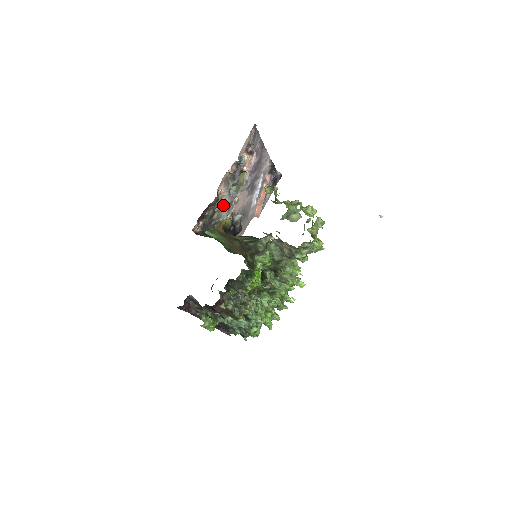
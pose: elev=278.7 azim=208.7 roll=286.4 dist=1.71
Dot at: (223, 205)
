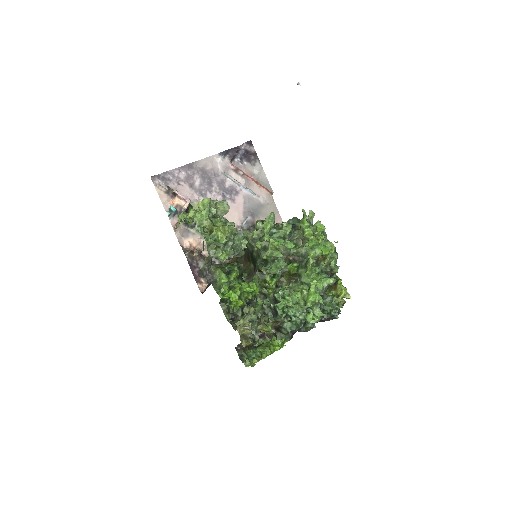
Dot at: occluded
